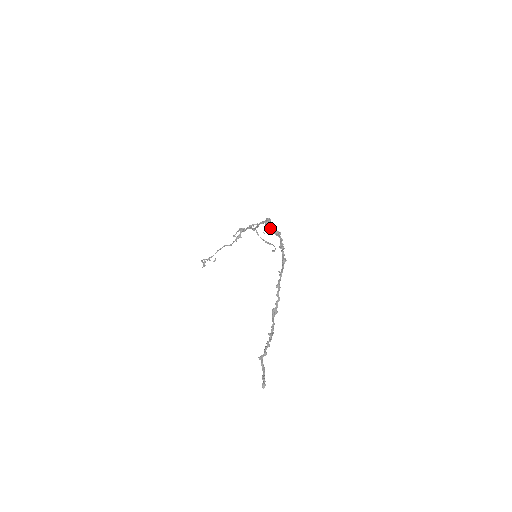
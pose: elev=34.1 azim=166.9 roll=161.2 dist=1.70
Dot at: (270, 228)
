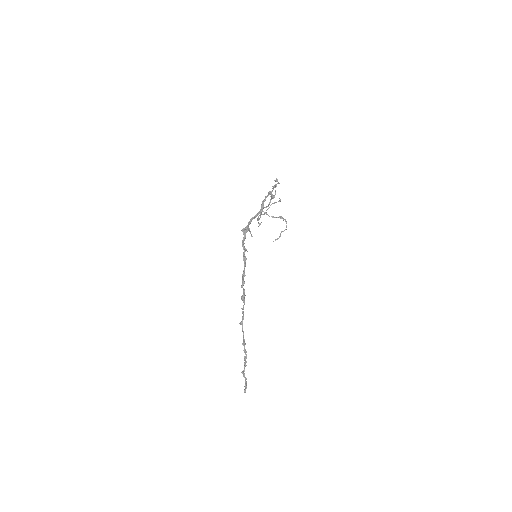
Dot at: occluded
